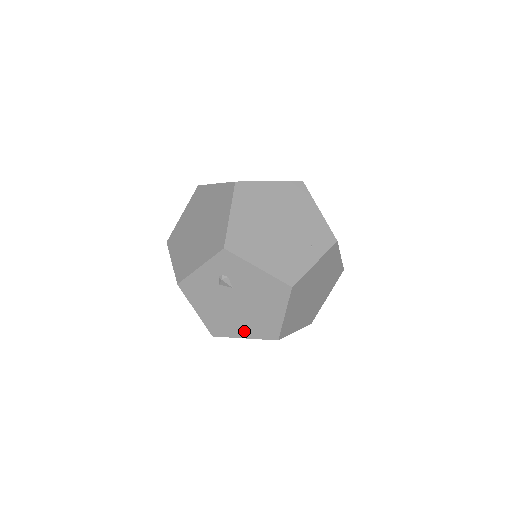
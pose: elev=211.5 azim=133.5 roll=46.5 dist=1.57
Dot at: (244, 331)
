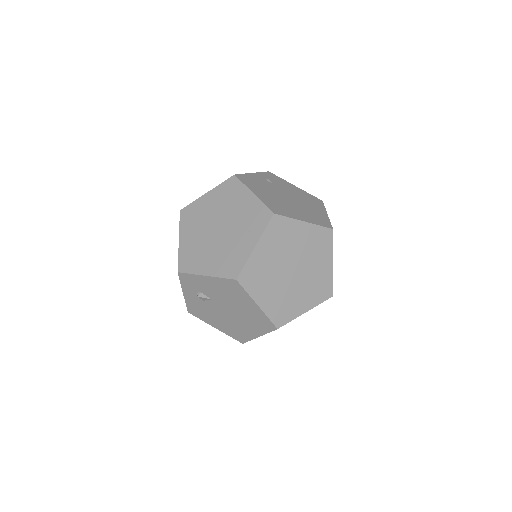
Dot at: (252, 331)
